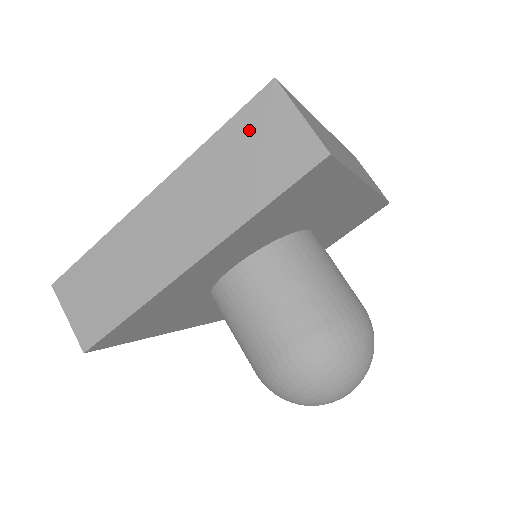
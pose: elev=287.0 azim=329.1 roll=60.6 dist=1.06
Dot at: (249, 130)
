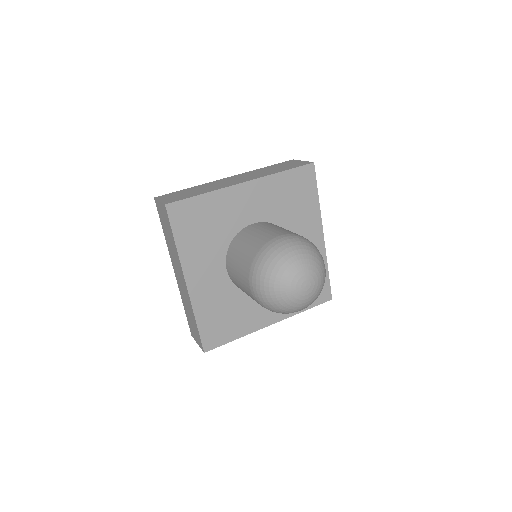
Dot at: (281, 165)
